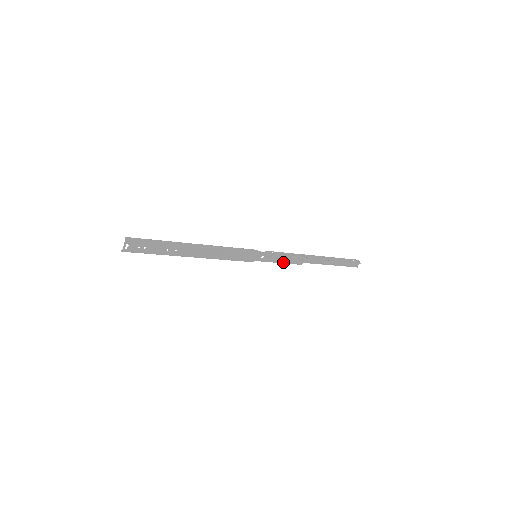
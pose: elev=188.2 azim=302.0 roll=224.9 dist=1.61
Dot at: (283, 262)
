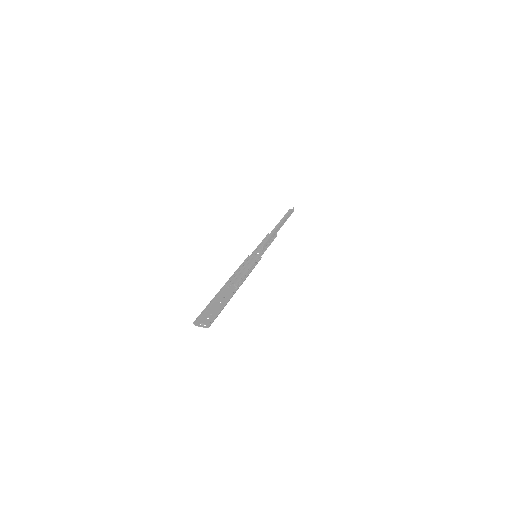
Dot at: occluded
